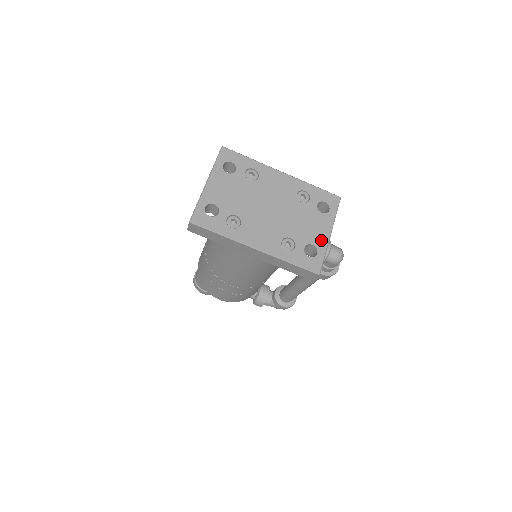
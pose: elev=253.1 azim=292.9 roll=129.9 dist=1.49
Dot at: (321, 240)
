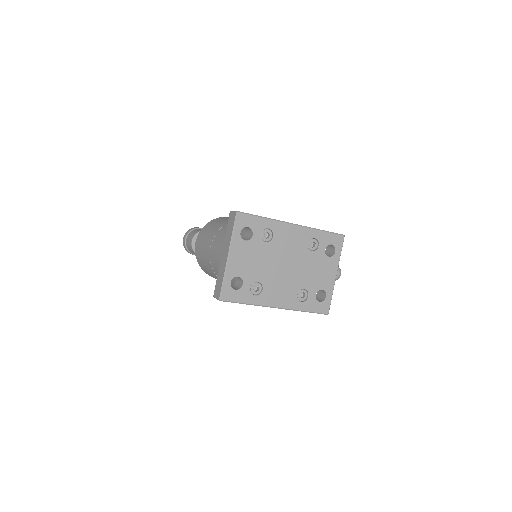
Dot at: (329, 283)
